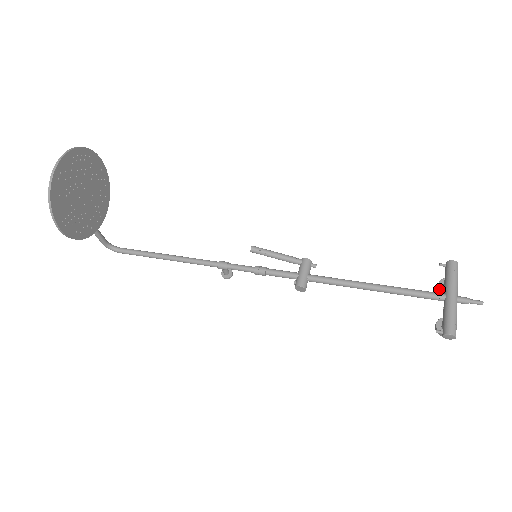
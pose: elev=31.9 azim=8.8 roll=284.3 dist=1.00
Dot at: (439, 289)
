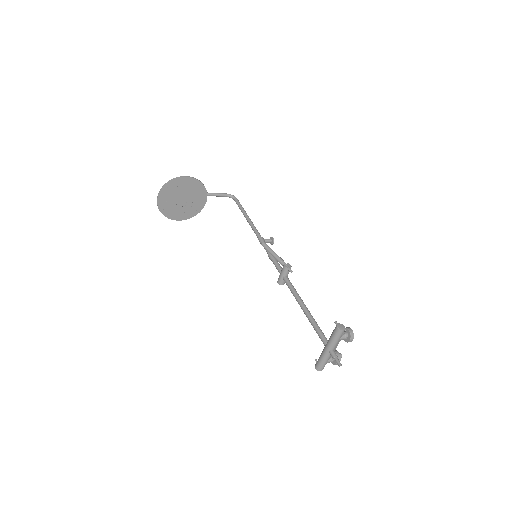
Dot at: occluded
